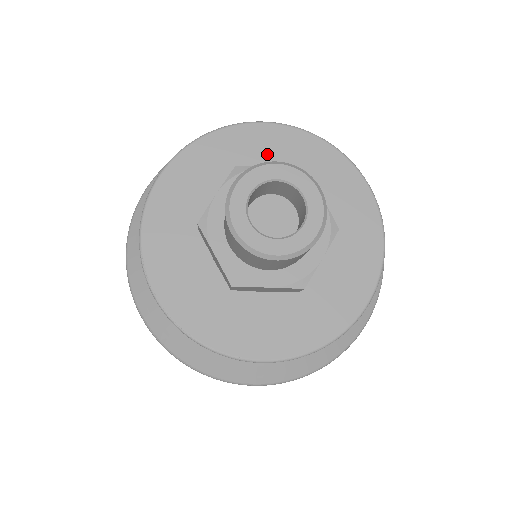
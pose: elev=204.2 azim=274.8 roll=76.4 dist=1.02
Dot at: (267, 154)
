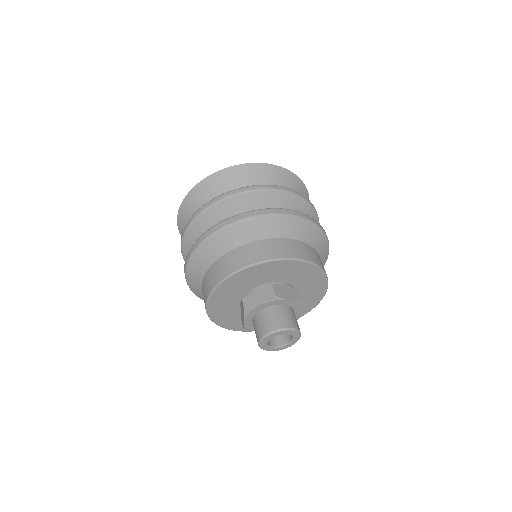
Dot at: (294, 274)
